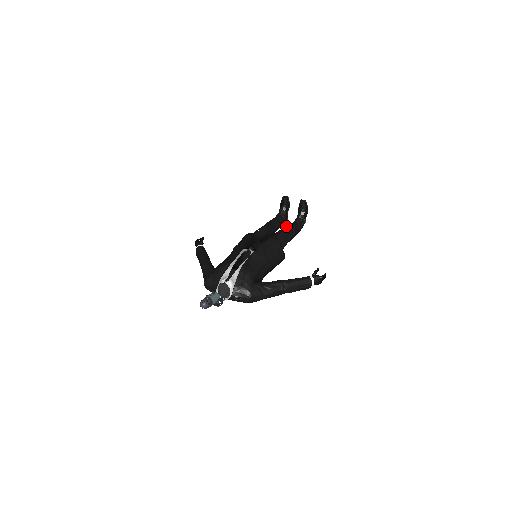
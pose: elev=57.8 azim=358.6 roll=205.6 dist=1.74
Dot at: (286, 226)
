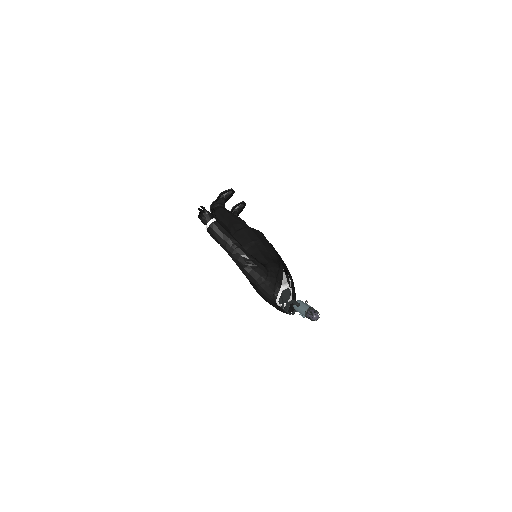
Dot at: occluded
